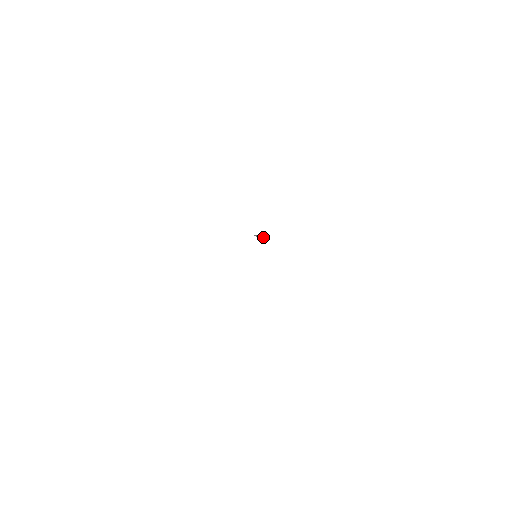
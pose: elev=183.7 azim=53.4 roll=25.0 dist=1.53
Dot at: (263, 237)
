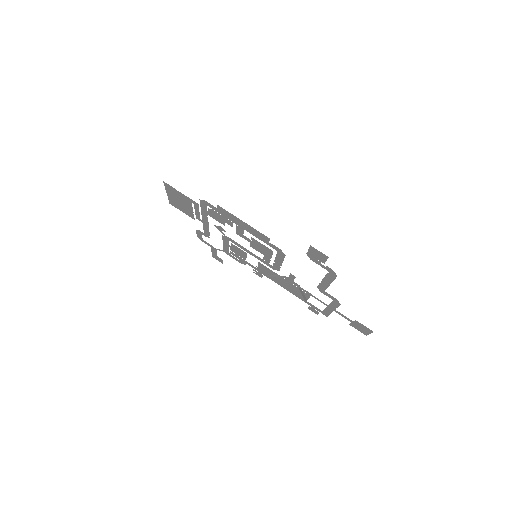
Dot at: occluded
